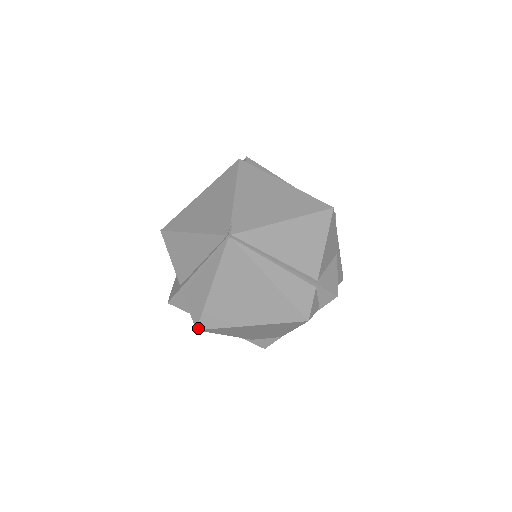
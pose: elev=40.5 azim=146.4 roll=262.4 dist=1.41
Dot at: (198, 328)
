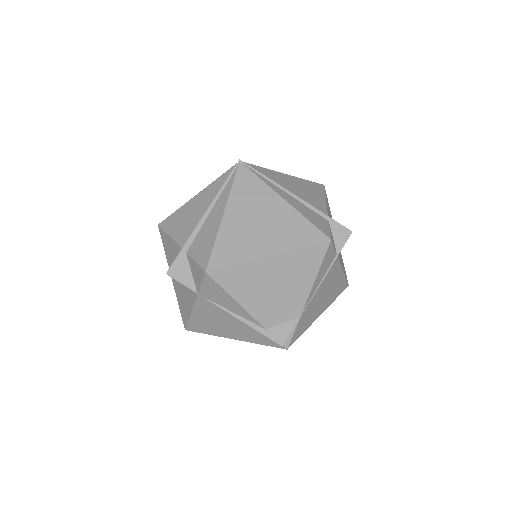
Dot at: (208, 269)
